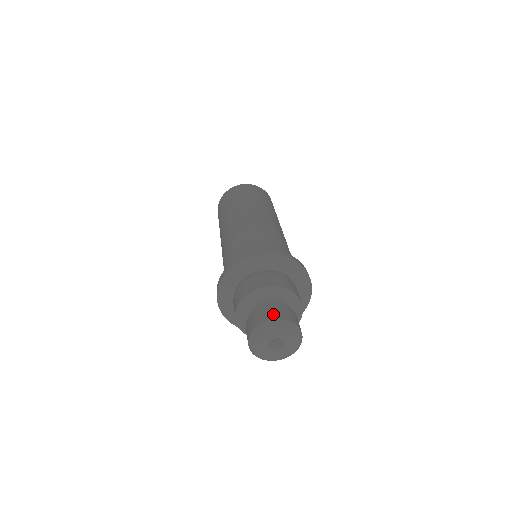
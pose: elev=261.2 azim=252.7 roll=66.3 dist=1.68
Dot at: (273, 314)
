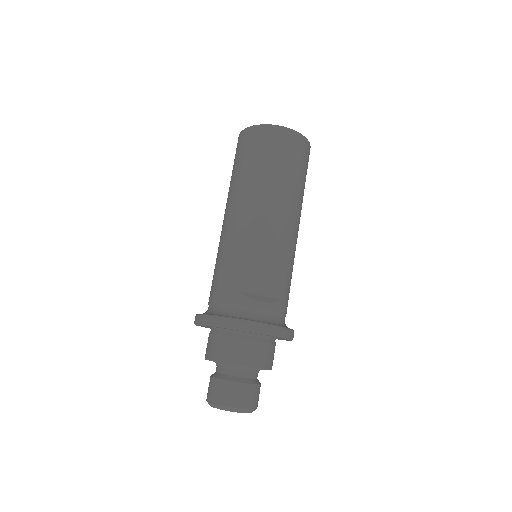
Dot at: (246, 401)
